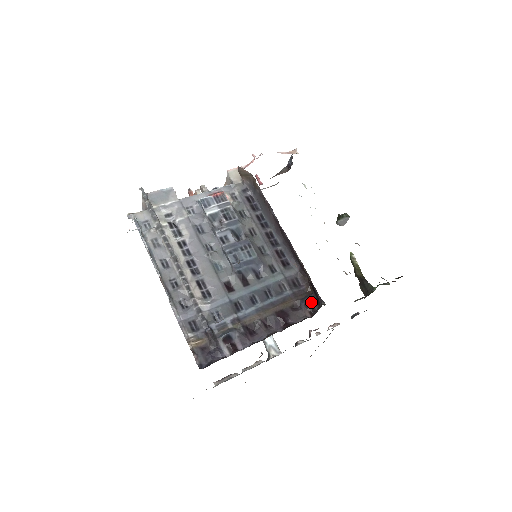
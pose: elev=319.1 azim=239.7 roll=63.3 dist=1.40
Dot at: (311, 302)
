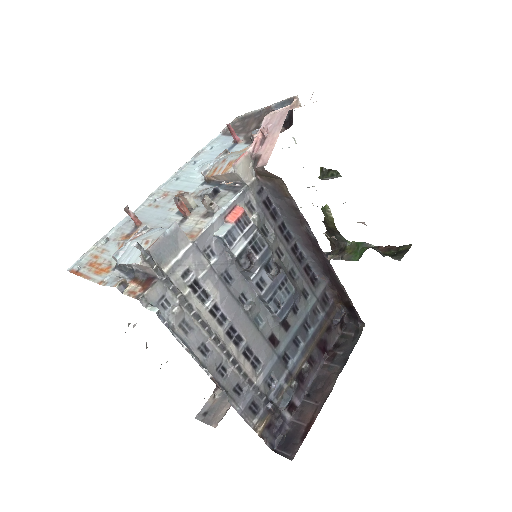
Dot at: (342, 317)
